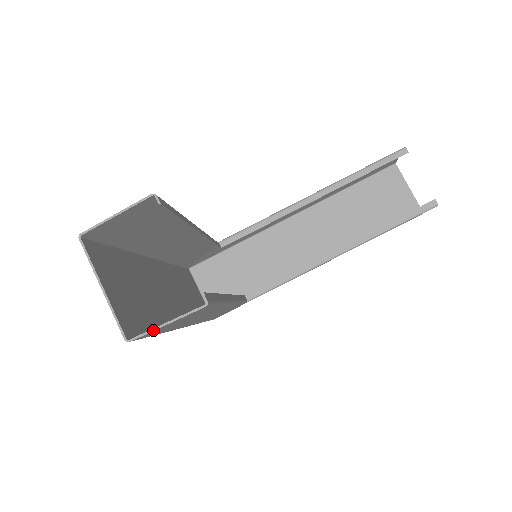
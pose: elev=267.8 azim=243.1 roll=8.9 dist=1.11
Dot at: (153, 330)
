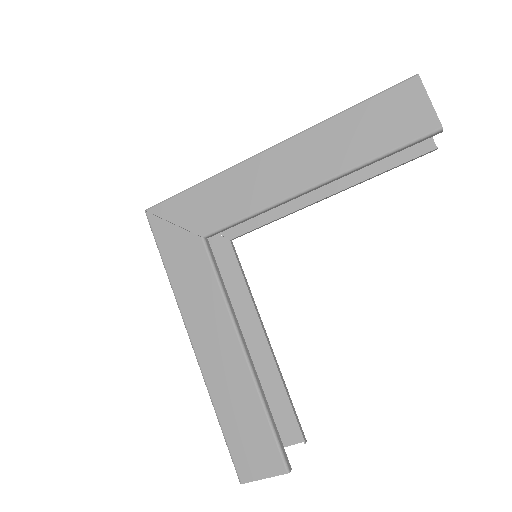
Dot at: occluded
